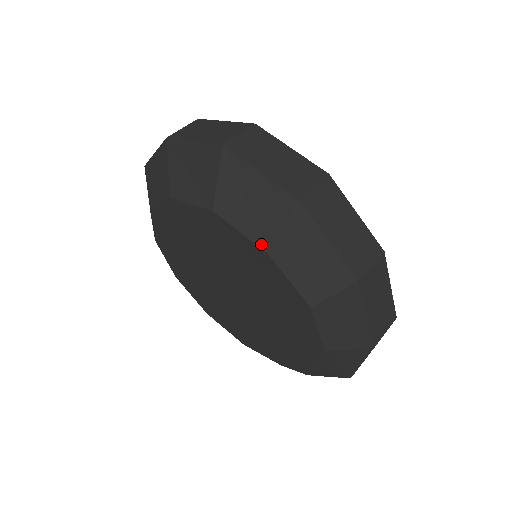
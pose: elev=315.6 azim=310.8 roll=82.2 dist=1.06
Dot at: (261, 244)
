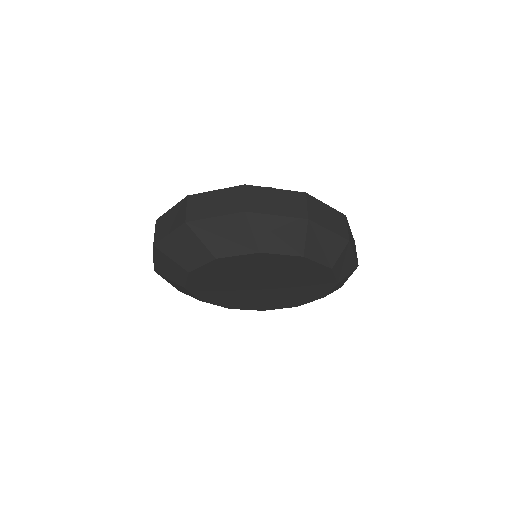
Dot at: (297, 254)
